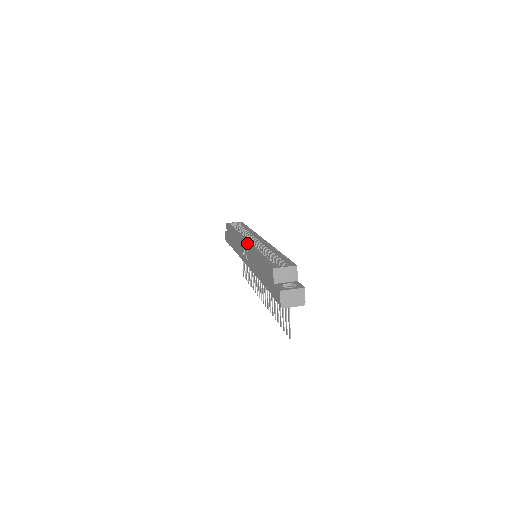
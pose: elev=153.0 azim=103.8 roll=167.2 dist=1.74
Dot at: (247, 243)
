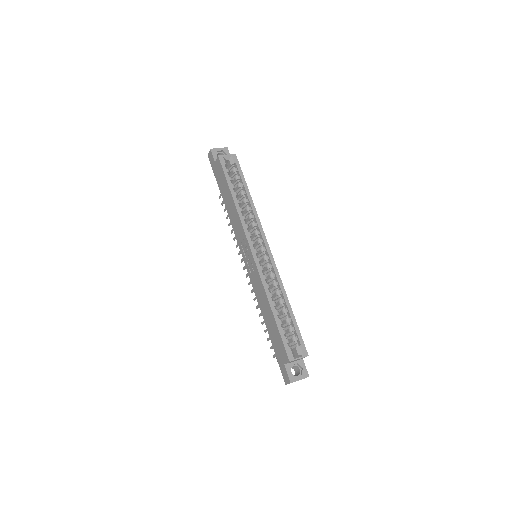
Dot at: (256, 265)
